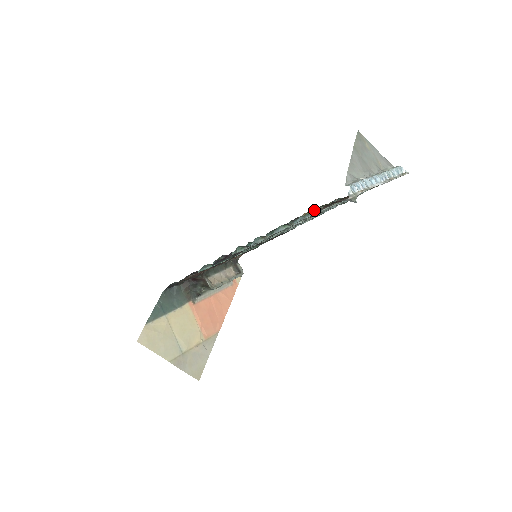
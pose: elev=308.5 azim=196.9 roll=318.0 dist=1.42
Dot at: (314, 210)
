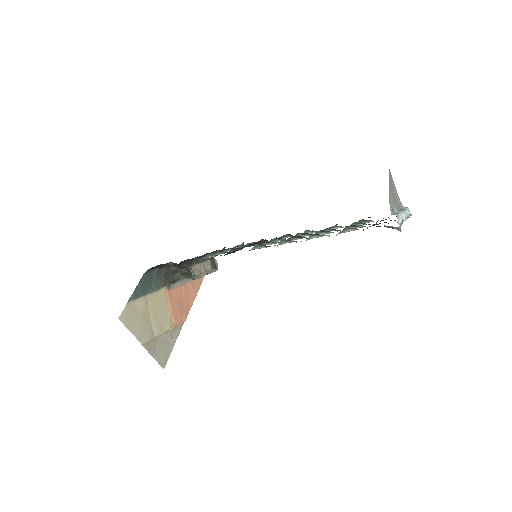
Dot at: (351, 228)
